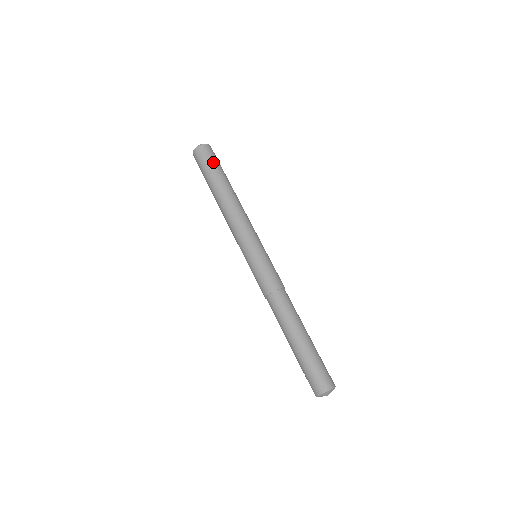
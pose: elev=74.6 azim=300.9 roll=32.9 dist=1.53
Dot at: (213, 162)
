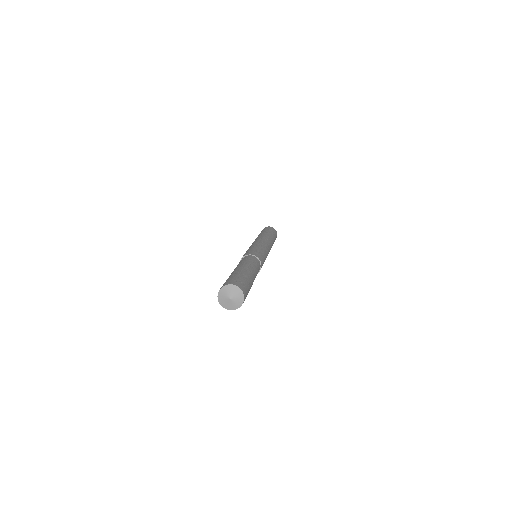
Dot at: (273, 232)
